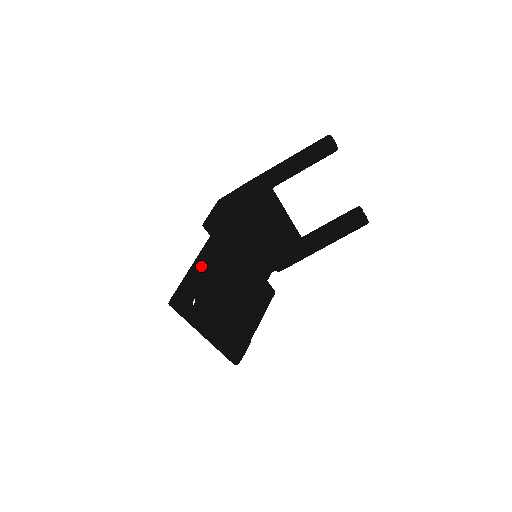
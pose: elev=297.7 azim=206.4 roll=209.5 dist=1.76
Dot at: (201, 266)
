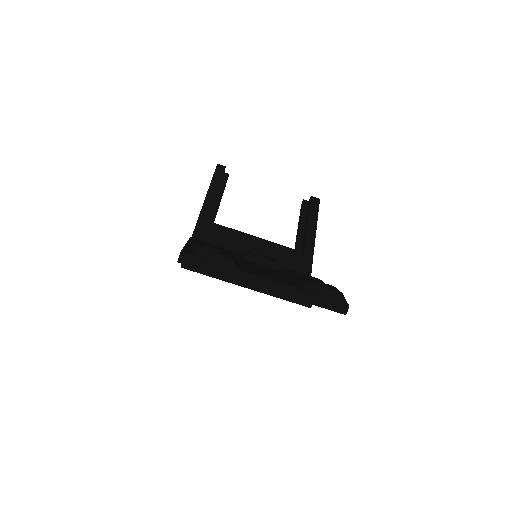
Dot at: (190, 245)
